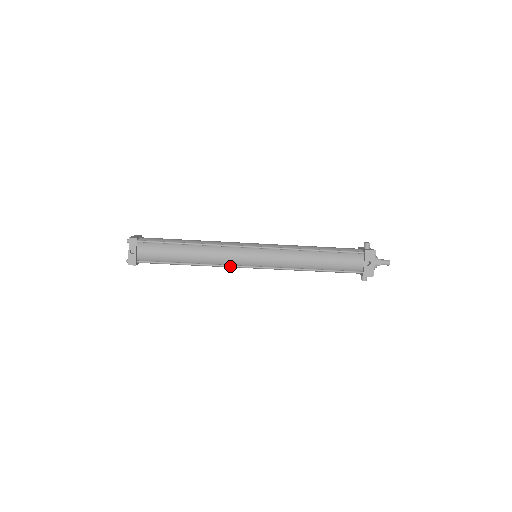
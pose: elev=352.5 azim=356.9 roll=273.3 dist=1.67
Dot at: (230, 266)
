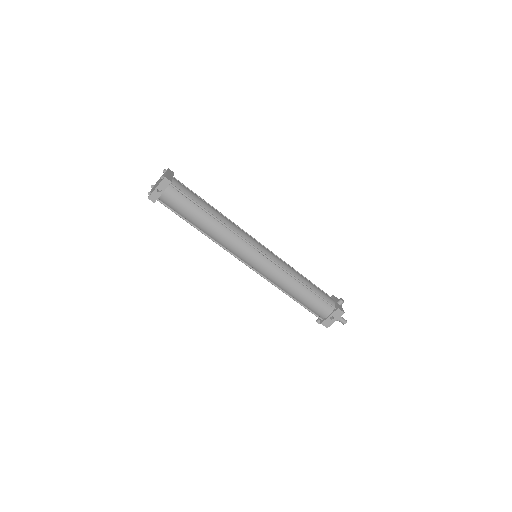
Dot at: (231, 253)
